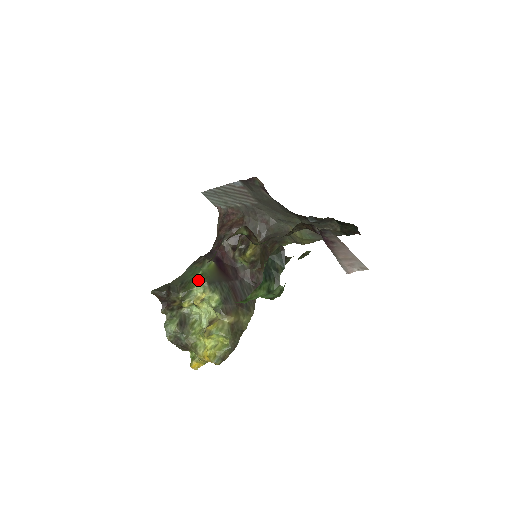
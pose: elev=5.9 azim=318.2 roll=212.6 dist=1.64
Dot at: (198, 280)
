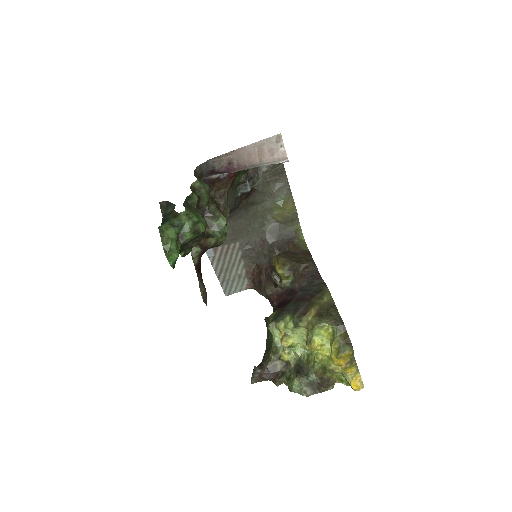
Dot at: occluded
